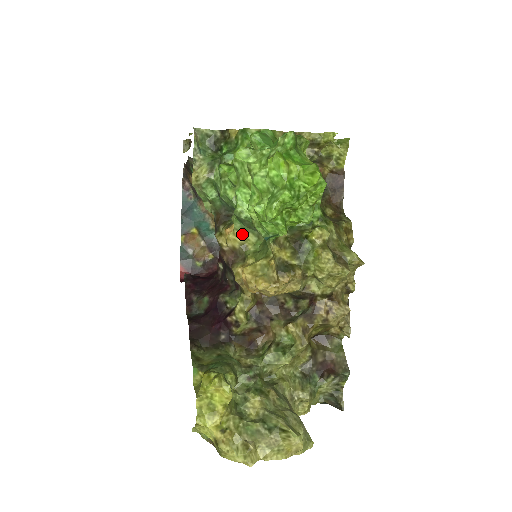
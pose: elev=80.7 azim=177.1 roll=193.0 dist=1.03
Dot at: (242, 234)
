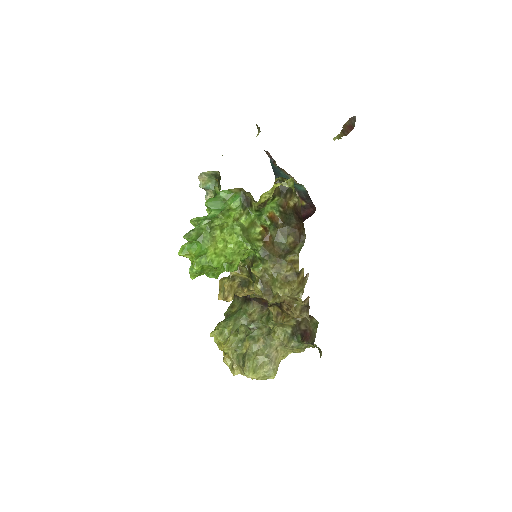
Dot at: occluded
